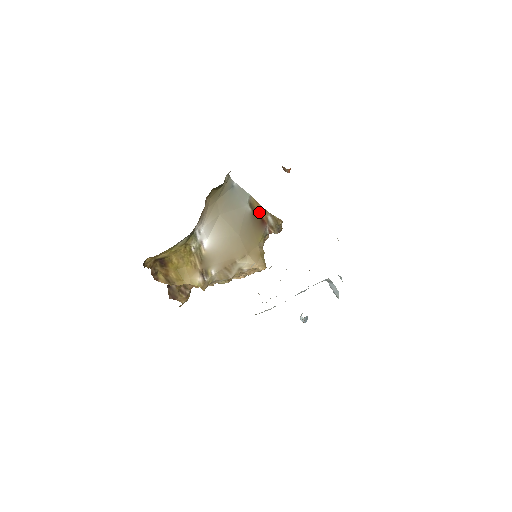
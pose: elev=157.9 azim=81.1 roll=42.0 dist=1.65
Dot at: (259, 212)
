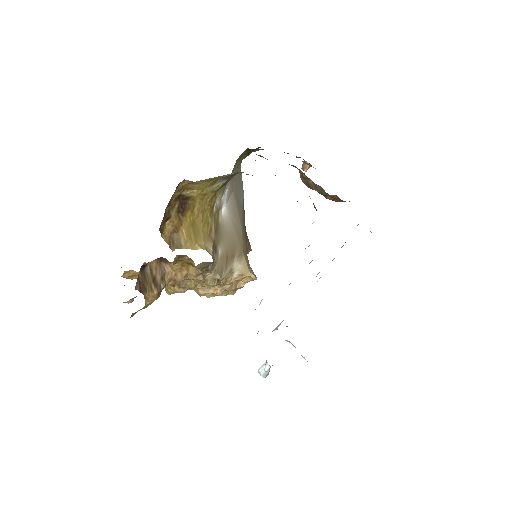
Dot at: occluded
